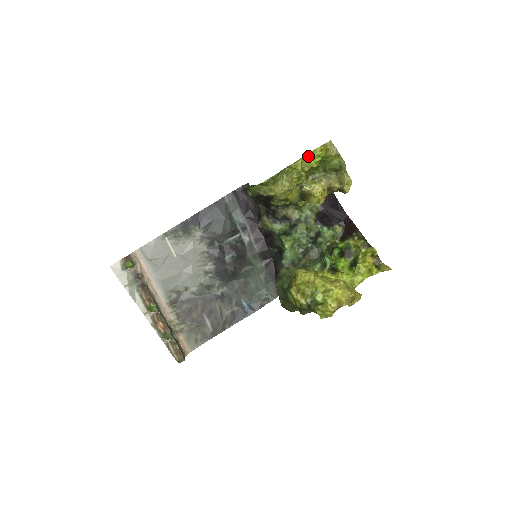
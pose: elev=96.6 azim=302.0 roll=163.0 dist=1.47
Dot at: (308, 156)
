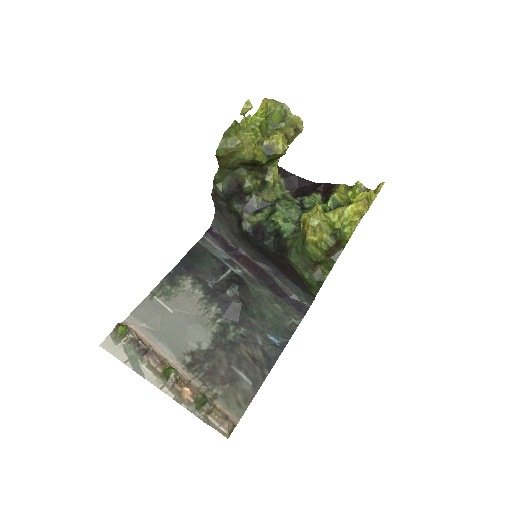
Dot at: occluded
